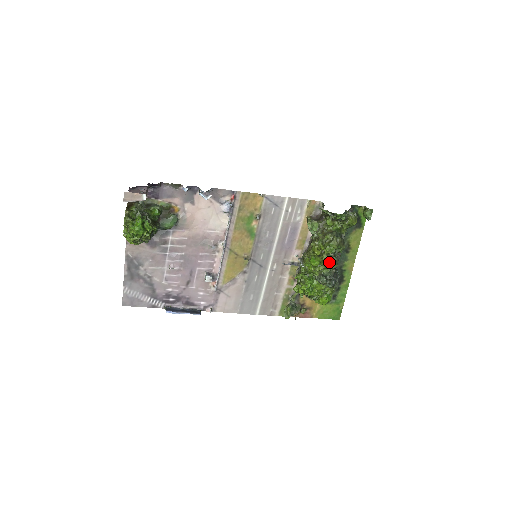
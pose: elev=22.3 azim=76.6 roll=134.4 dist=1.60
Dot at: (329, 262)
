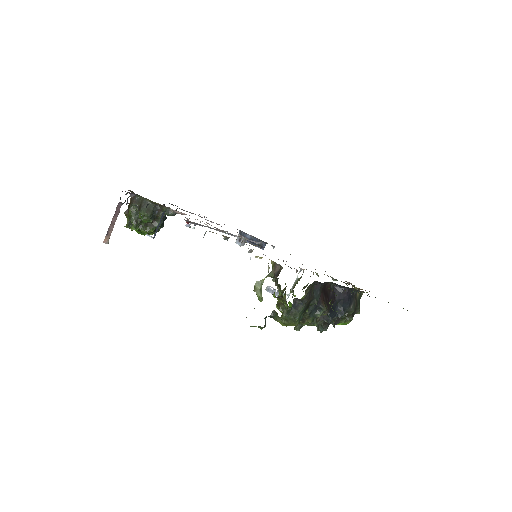
Dot at: occluded
